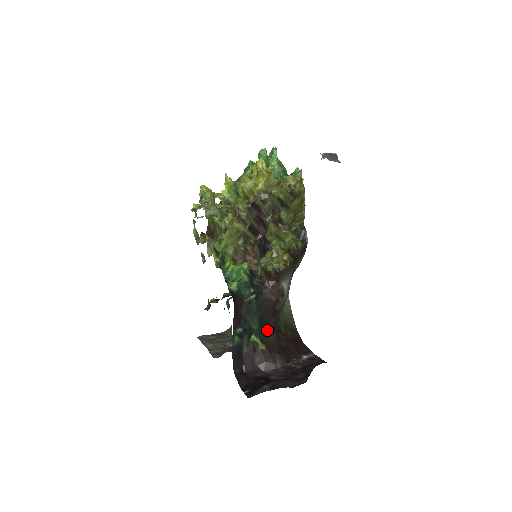
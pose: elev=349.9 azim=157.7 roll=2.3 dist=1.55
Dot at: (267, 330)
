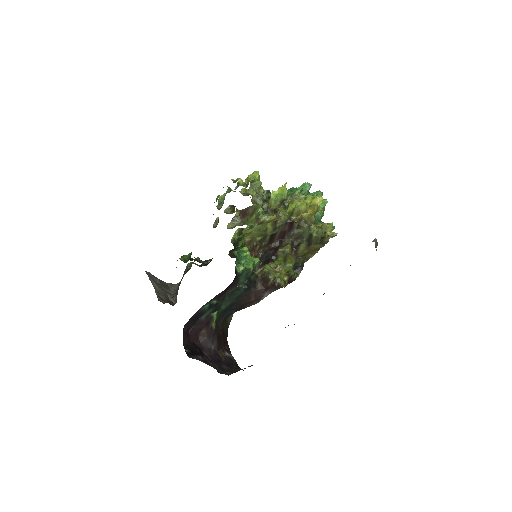
Dot at: (224, 315)
